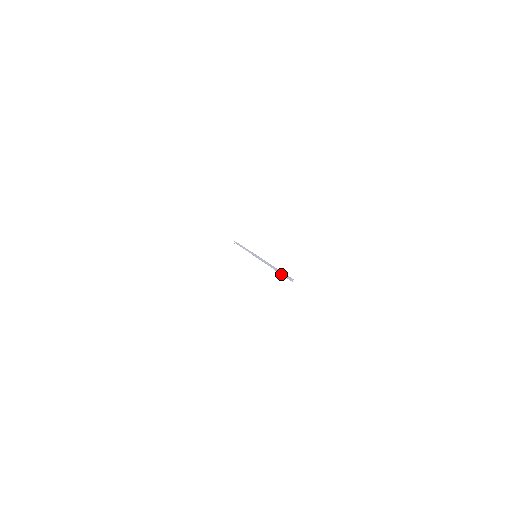
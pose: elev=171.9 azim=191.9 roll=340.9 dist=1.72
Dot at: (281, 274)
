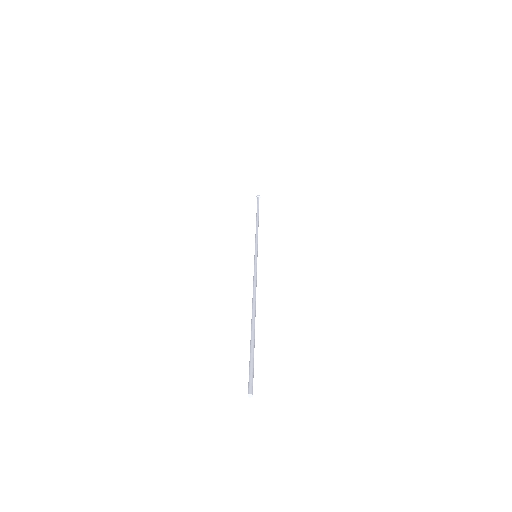
Dot at: (250, 349)
